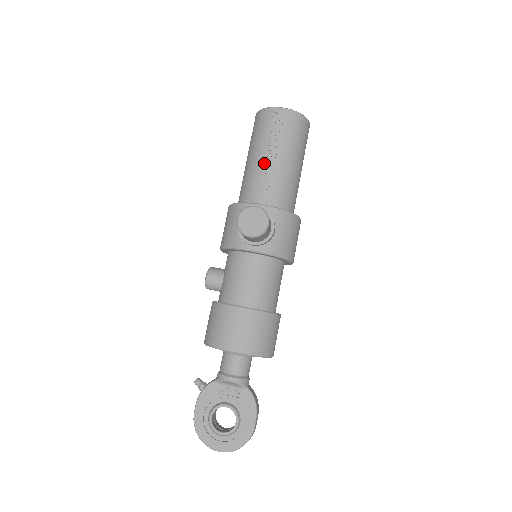
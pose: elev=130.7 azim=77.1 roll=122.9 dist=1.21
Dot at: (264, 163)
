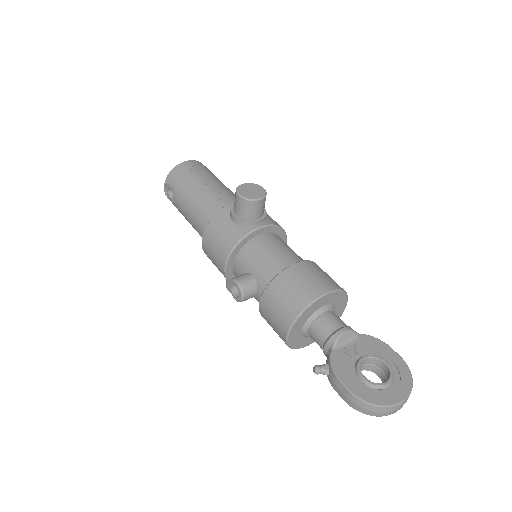
Dot at: (208, 188)
